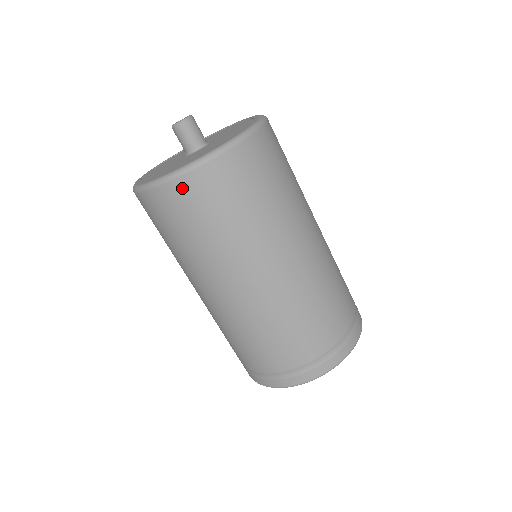
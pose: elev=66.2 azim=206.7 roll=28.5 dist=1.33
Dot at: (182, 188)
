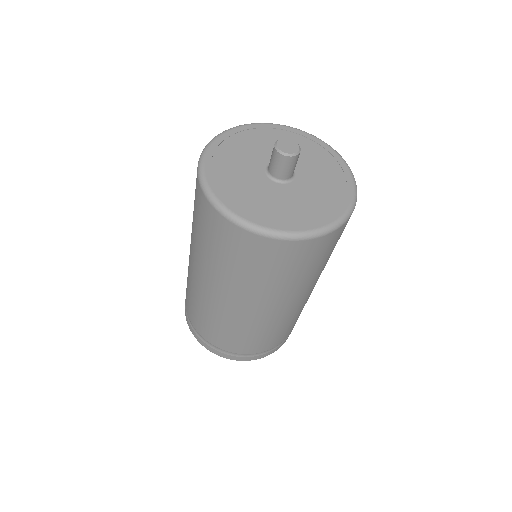
Dot at: (318, 244)
